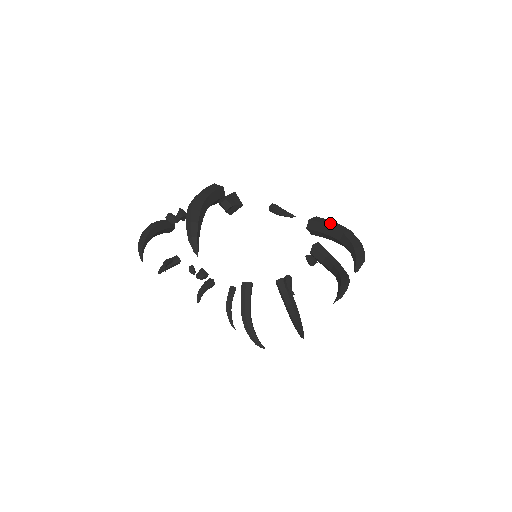
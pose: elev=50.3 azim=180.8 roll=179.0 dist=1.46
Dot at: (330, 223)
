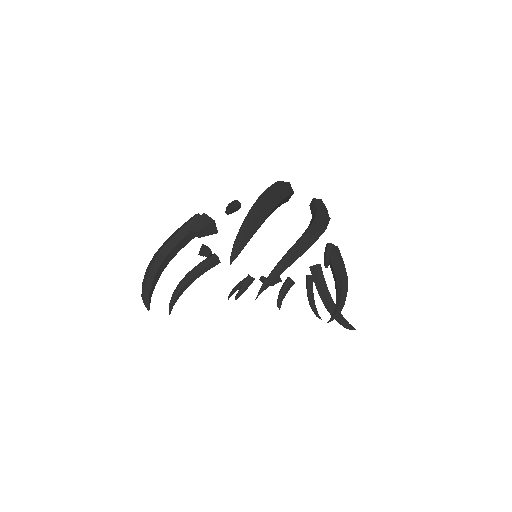
Dot at: occluded
